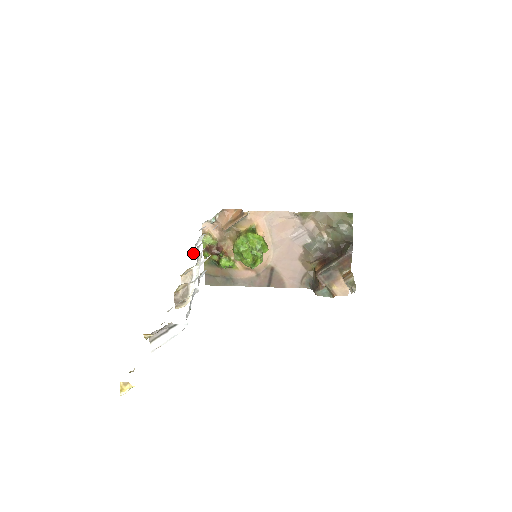
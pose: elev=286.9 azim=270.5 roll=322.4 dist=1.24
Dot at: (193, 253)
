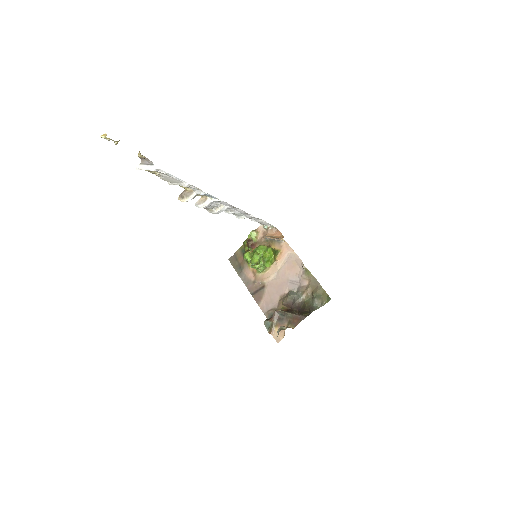
Dot at: (227, 211)
